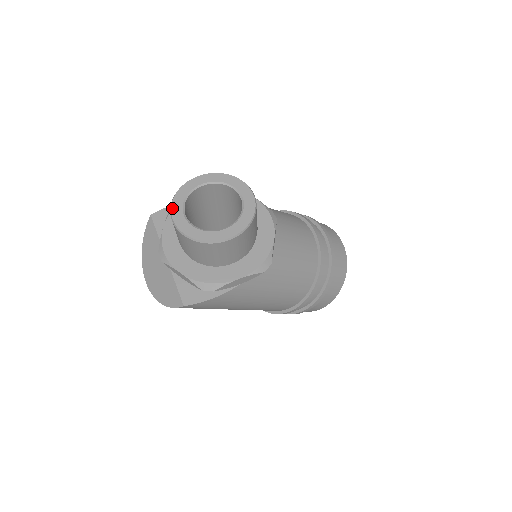
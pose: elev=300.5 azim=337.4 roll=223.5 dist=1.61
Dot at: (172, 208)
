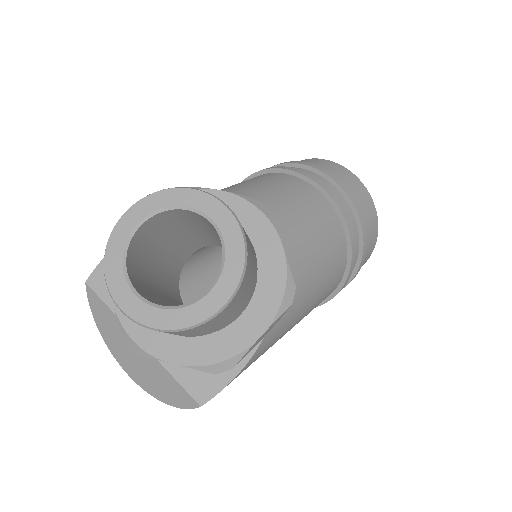
Dot at: (110, 290)
